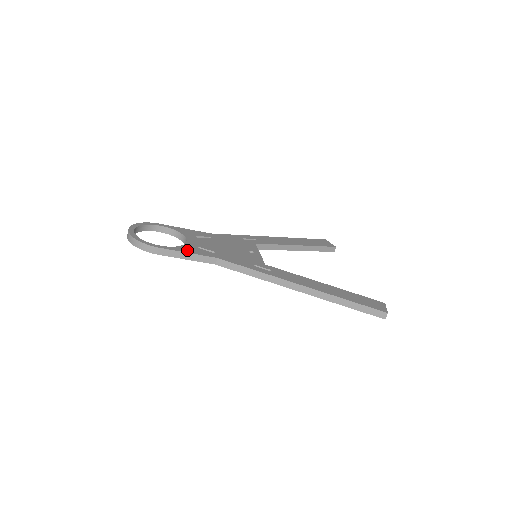
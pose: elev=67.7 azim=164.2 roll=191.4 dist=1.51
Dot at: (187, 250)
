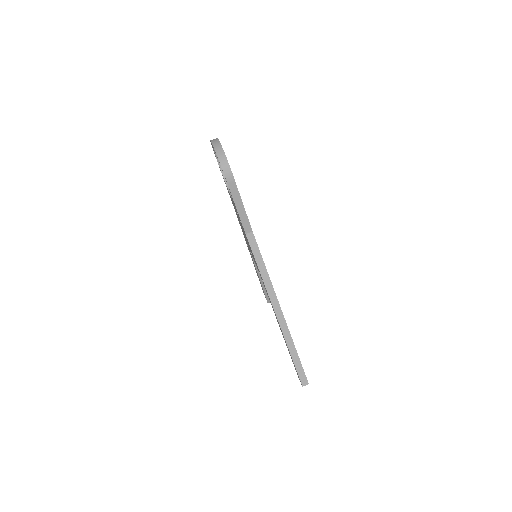
Dot at: occluded
